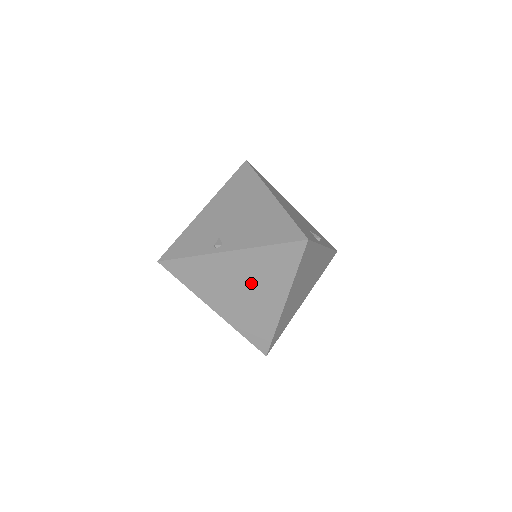
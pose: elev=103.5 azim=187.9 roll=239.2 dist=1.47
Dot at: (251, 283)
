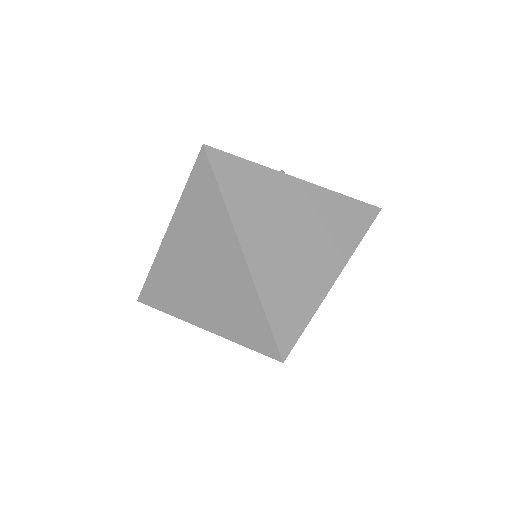
Dot at: (201, 253)
